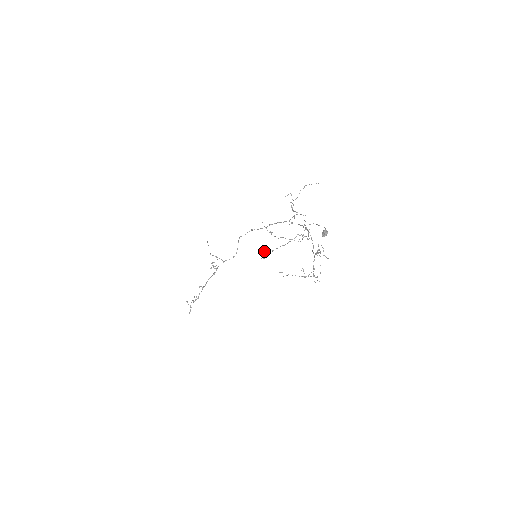
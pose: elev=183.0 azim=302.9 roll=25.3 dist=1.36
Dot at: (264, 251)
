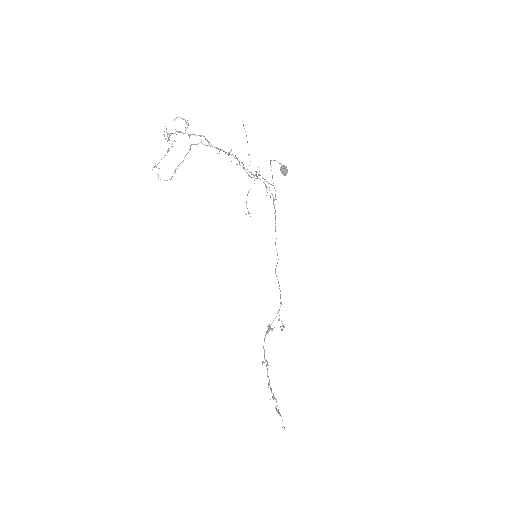
Dot at: occluded
